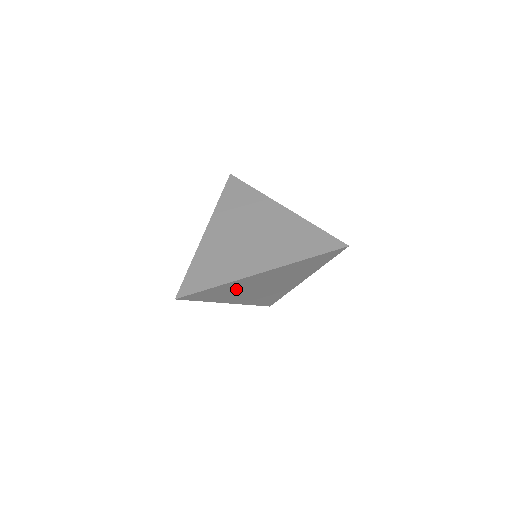
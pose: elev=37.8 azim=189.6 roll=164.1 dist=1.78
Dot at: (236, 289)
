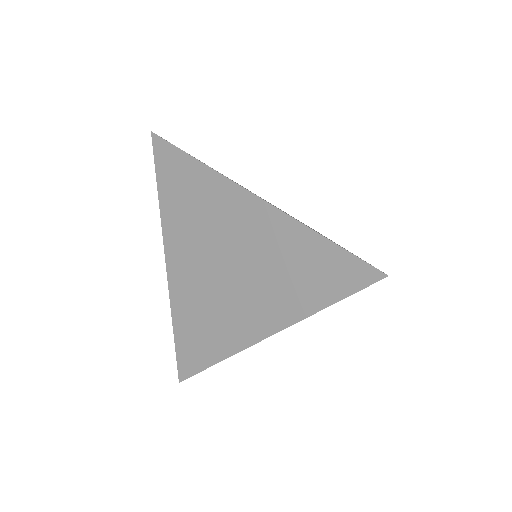
Dot at: (201, 214)
